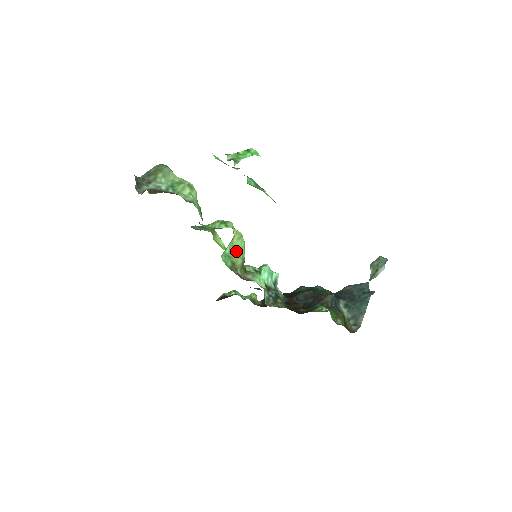
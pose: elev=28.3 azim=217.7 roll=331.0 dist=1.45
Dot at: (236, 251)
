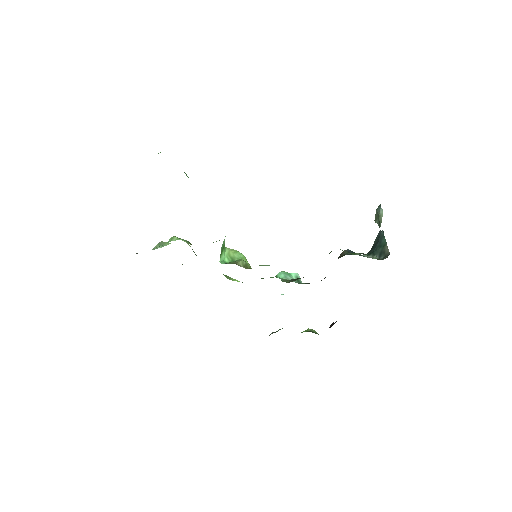
Dot at: (236, 260)
